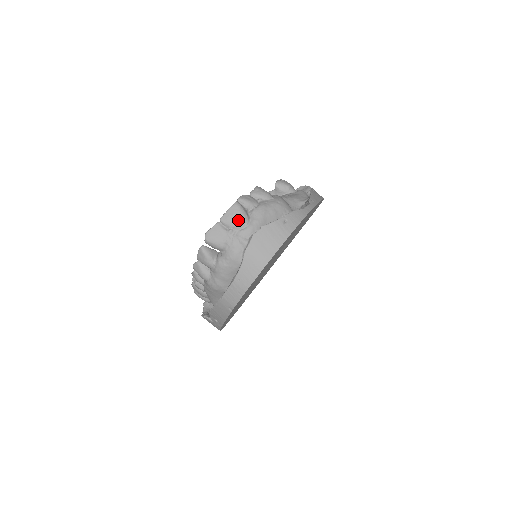
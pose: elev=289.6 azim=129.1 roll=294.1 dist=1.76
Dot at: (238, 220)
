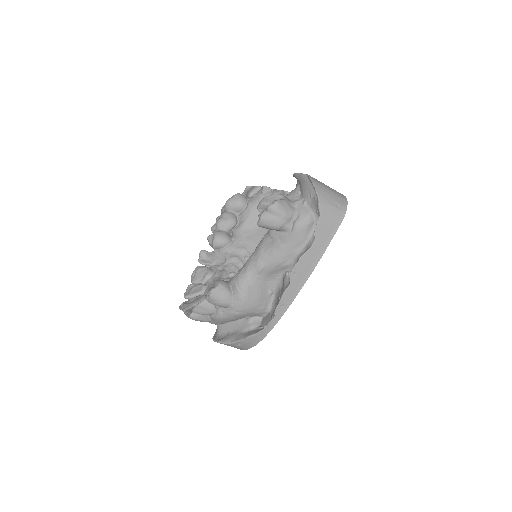
Dot at: occluded
